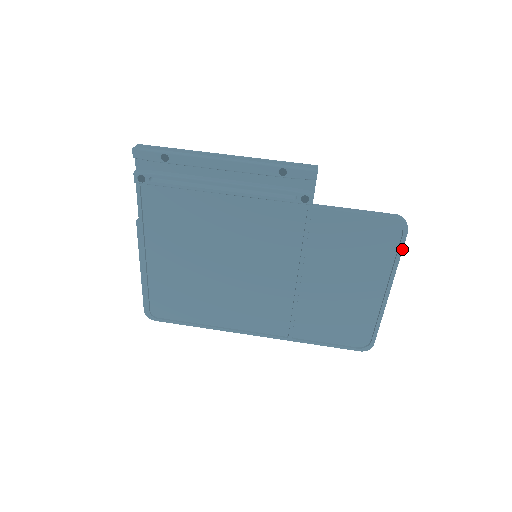
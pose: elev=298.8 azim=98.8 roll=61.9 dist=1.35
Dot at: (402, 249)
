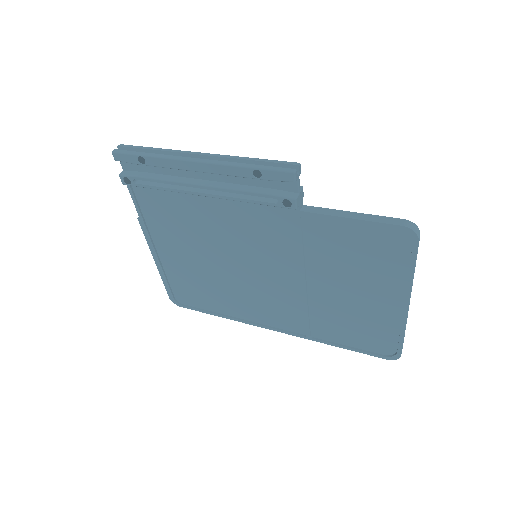
Dot at: (415, 260)
